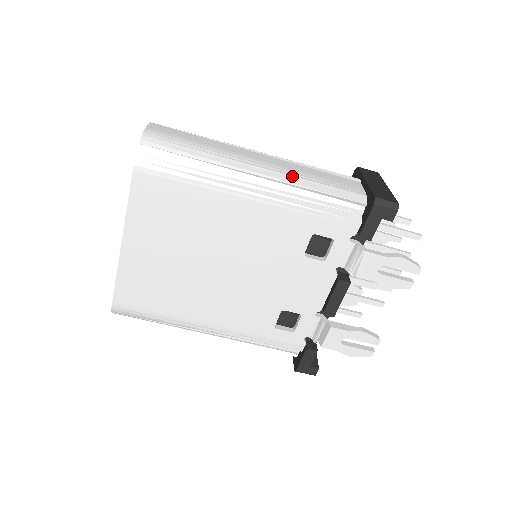
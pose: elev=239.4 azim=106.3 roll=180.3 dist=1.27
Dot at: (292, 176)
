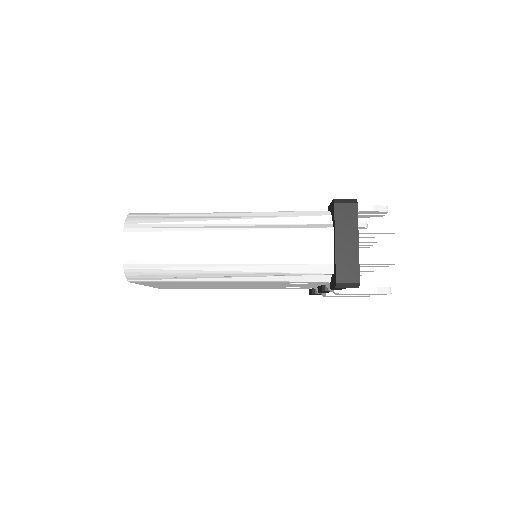
Dot at: (260, 264)
